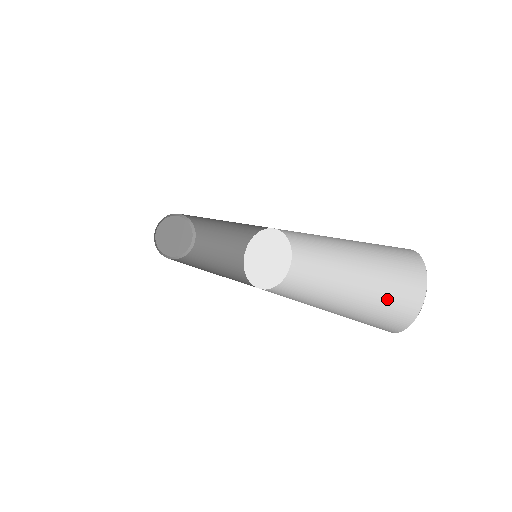
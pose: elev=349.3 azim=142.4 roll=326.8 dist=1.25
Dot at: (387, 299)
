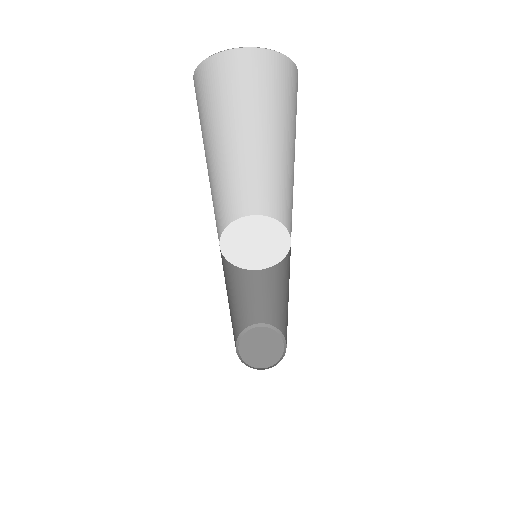
Dot at: occluded
